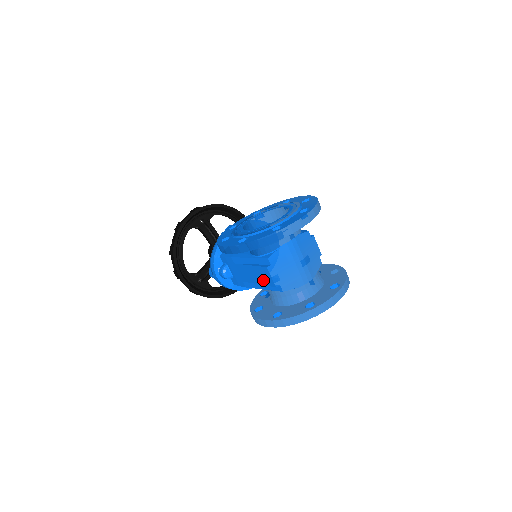
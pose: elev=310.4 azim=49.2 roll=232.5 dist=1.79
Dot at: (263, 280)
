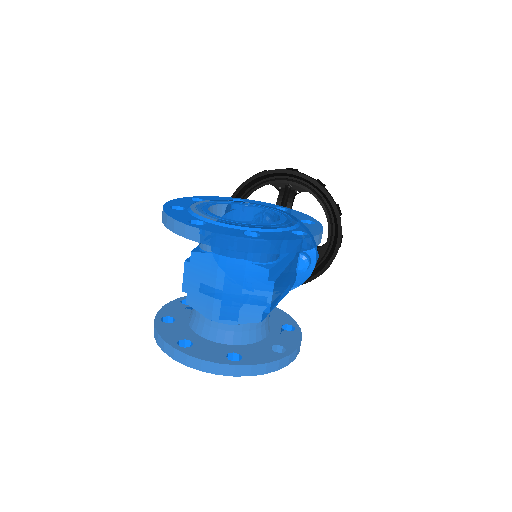
Dot at: occluded
